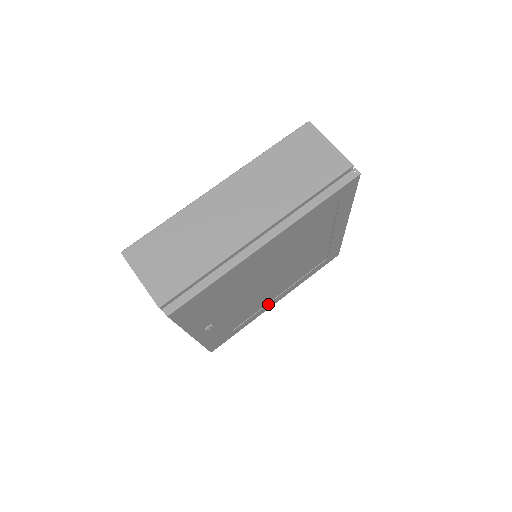
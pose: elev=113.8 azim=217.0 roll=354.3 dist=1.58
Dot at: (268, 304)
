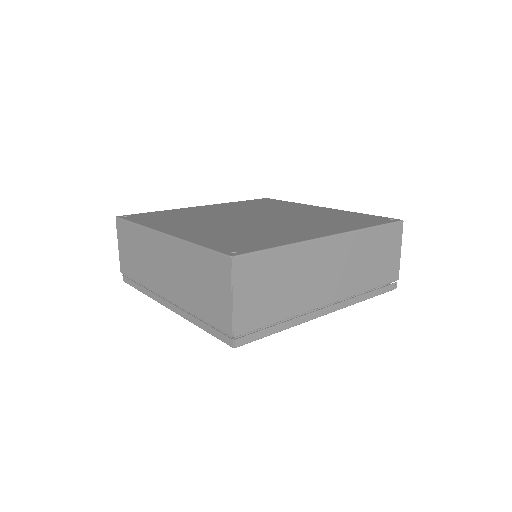
Dot at: occluded
